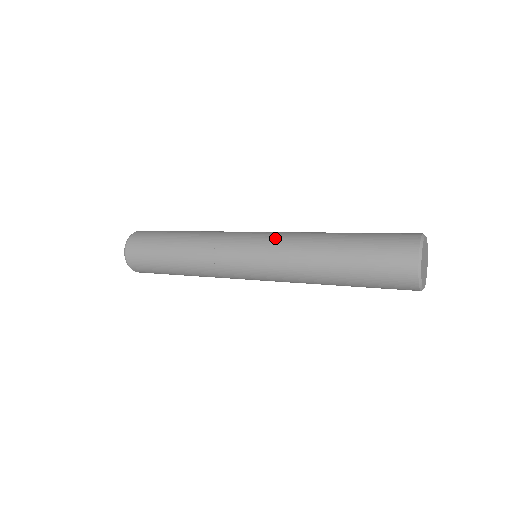
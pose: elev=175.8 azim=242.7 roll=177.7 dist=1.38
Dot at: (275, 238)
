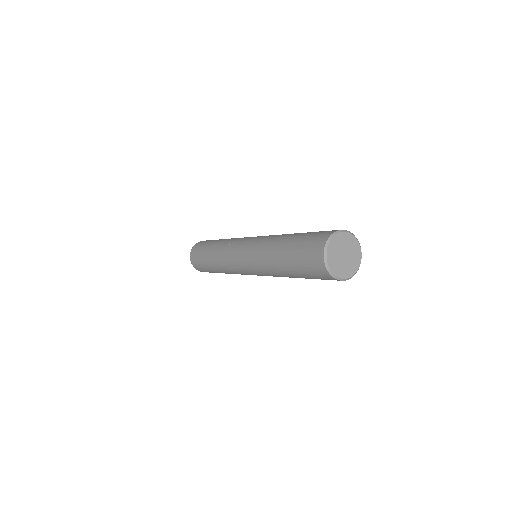
Dot at: occluded
